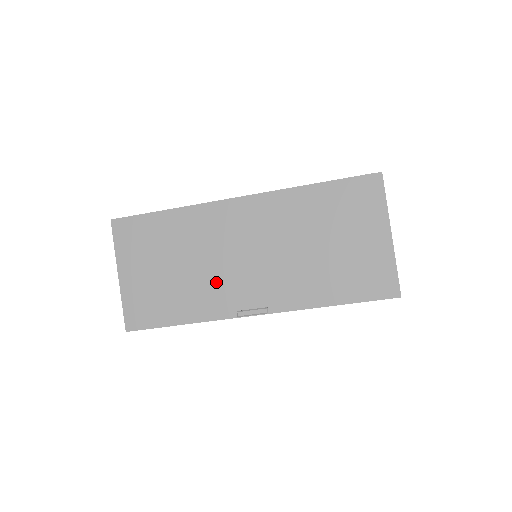
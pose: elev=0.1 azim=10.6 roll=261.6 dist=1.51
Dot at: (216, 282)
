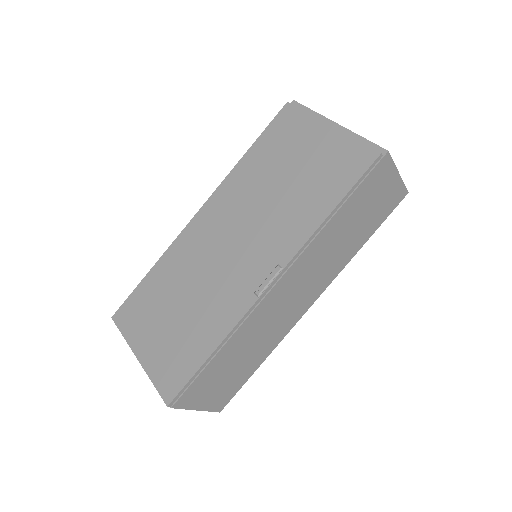
Dot at: (221, 286)
